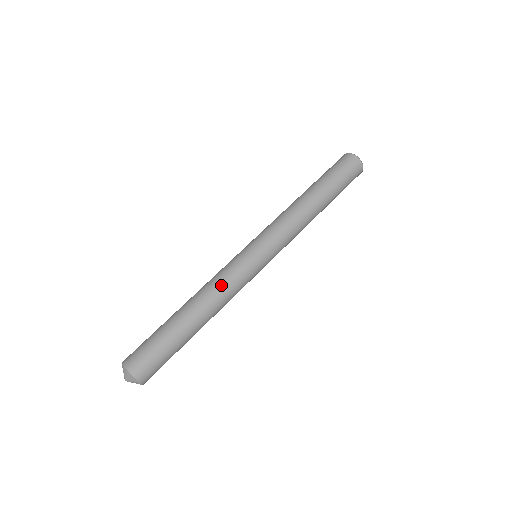
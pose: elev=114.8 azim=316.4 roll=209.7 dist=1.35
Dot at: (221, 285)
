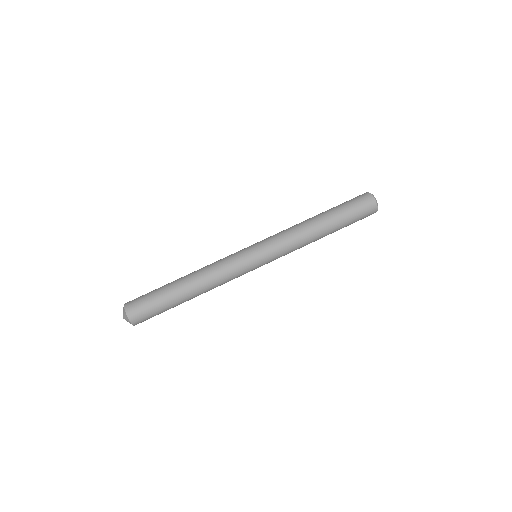
Dot at: (221, 280)
